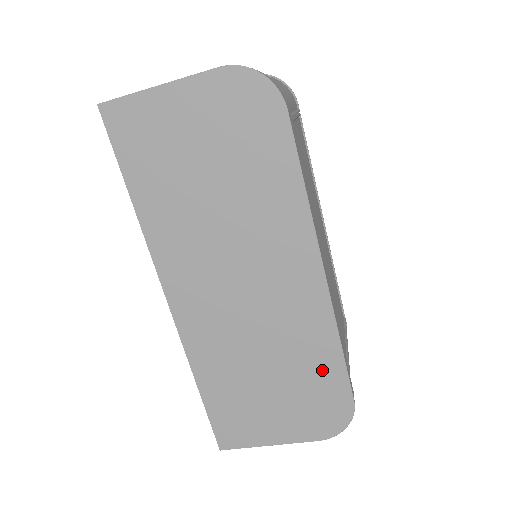
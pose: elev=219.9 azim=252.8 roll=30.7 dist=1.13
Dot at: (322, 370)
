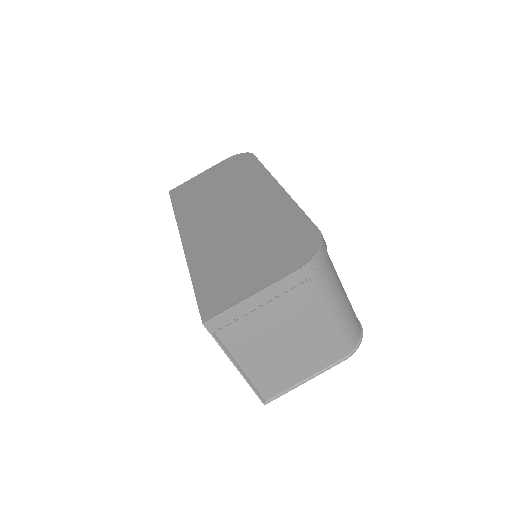
Dot at: (289, 225)
